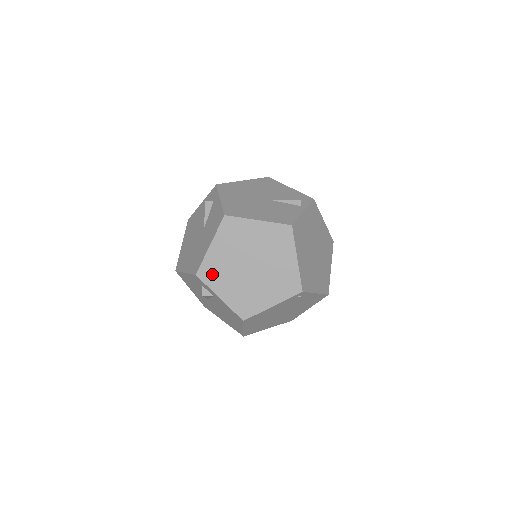
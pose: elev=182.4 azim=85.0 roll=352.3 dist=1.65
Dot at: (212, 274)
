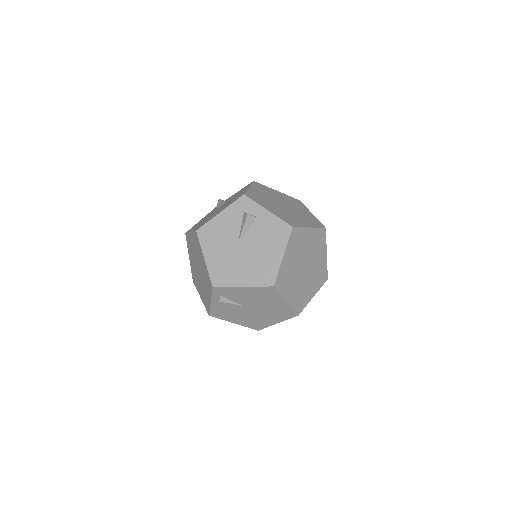
Dot at: (256, 198)
